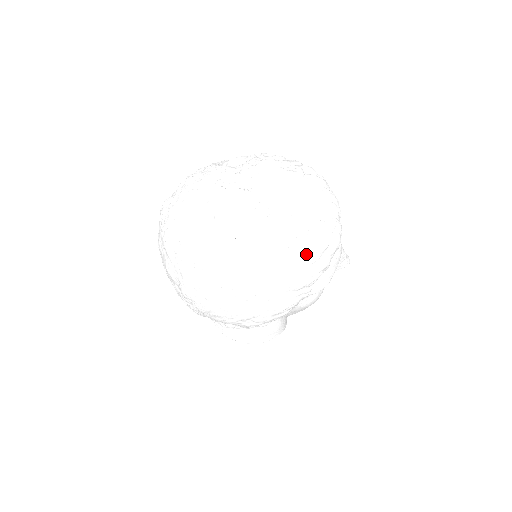
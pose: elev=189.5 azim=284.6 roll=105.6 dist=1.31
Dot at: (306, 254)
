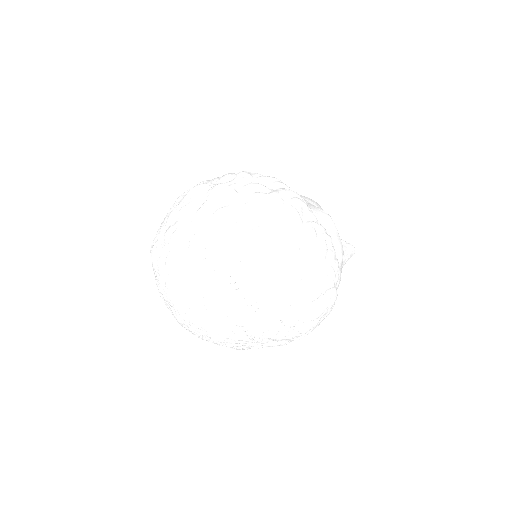
Dot at: (295, 335)
